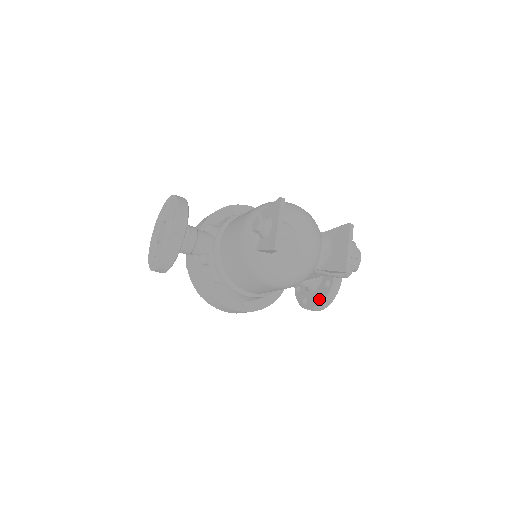
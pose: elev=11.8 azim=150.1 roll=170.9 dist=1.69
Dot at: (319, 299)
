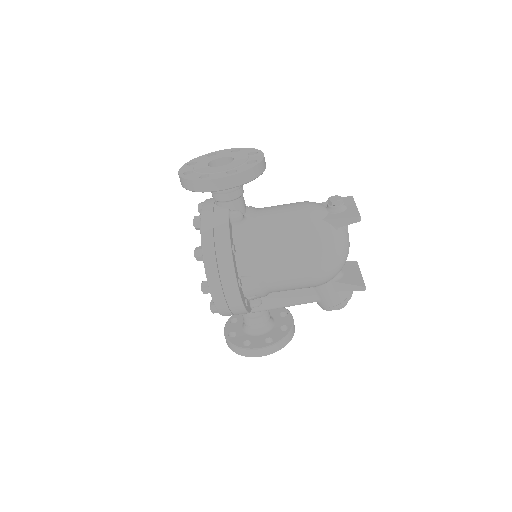
Dot at: occluded
